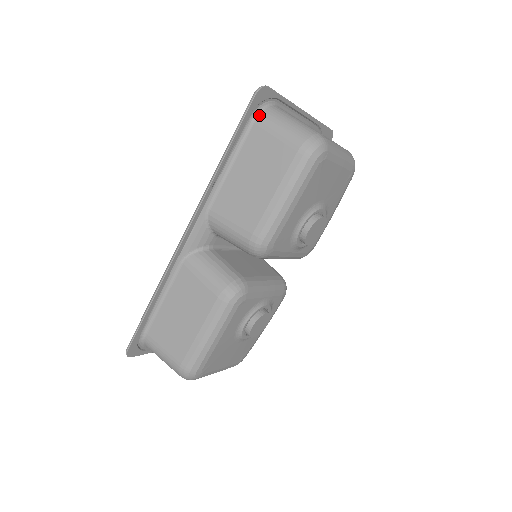
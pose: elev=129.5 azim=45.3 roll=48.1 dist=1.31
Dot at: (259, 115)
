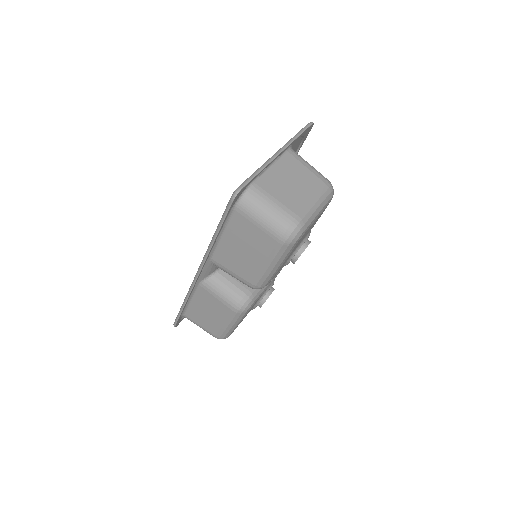
Dot at: (239, 204)
